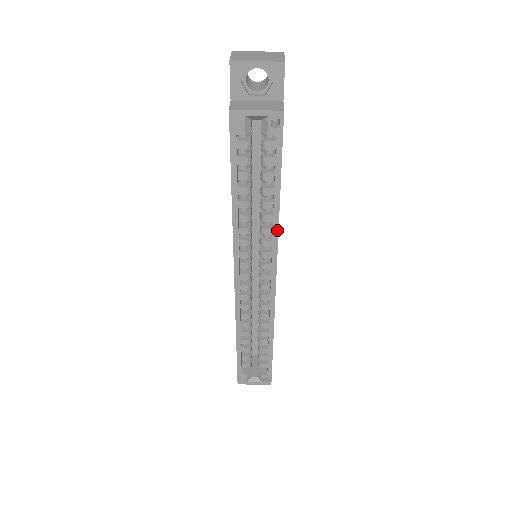
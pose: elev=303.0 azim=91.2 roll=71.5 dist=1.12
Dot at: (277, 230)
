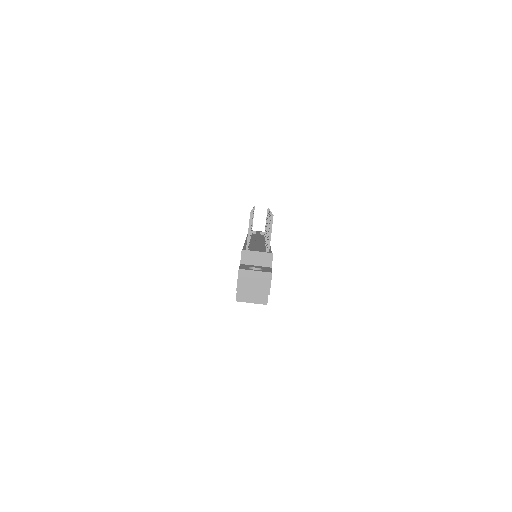
Dot at: occluded
